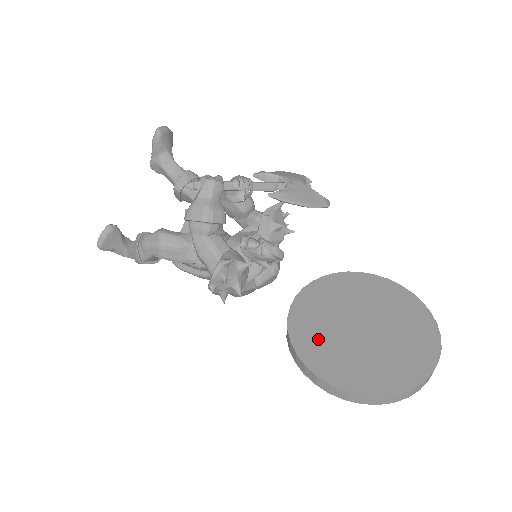
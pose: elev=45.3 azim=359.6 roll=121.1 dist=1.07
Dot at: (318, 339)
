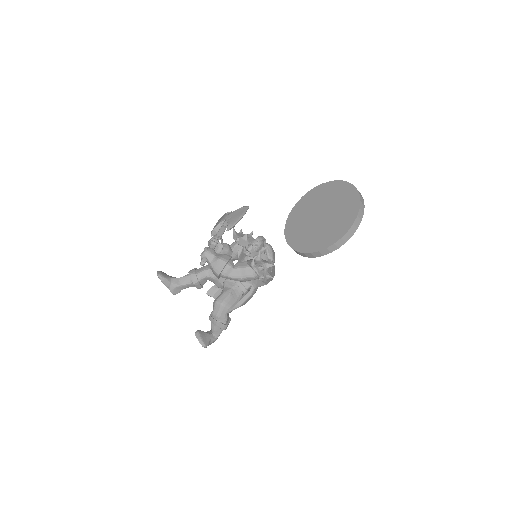
Dot at: (316, 239)
